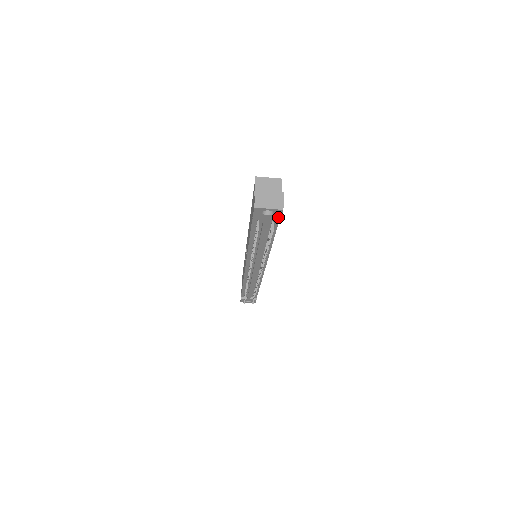
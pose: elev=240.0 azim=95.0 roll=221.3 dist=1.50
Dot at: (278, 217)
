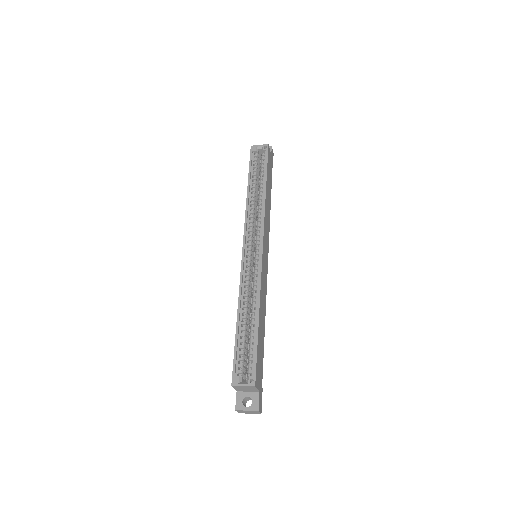
Dot at: occluded
